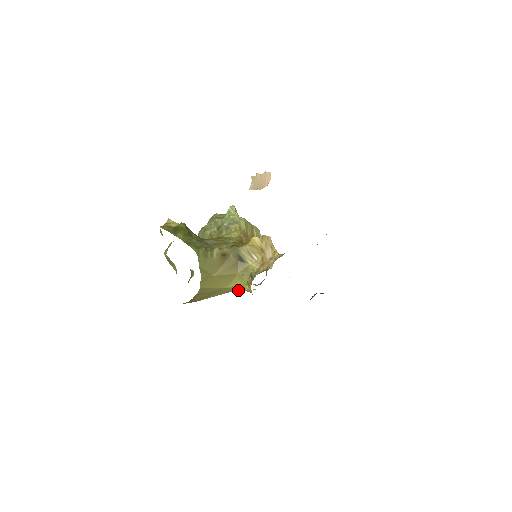
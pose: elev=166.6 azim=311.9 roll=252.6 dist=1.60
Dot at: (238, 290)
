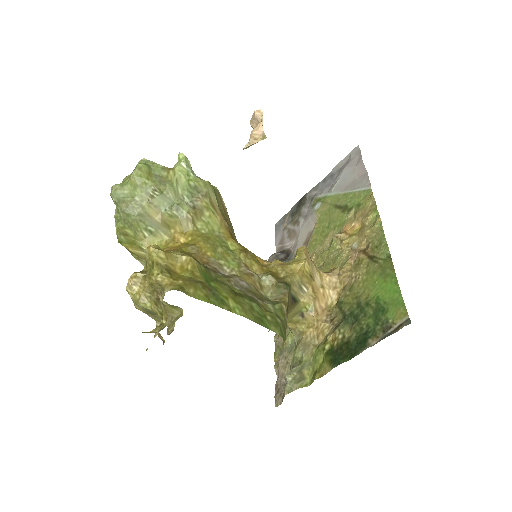
Dot at: occluded
